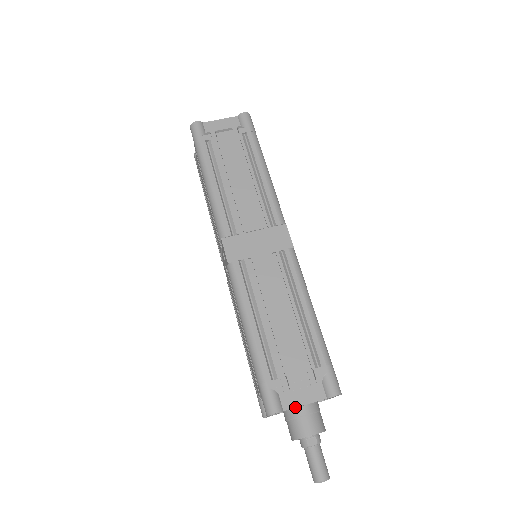
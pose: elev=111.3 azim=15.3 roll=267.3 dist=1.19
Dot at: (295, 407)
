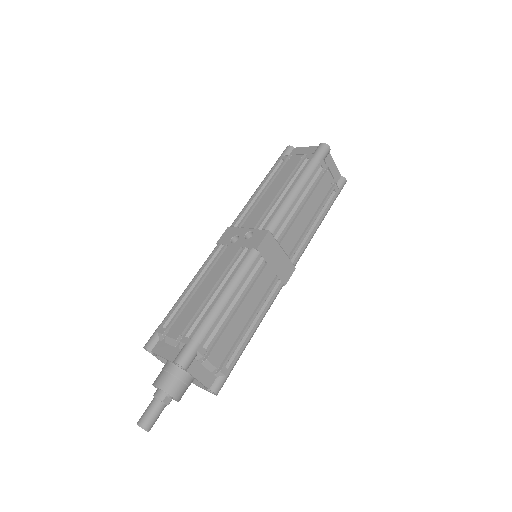
Dot at: (193, 376)
